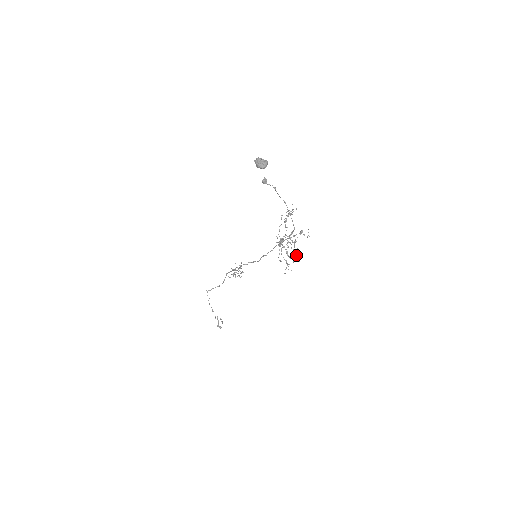
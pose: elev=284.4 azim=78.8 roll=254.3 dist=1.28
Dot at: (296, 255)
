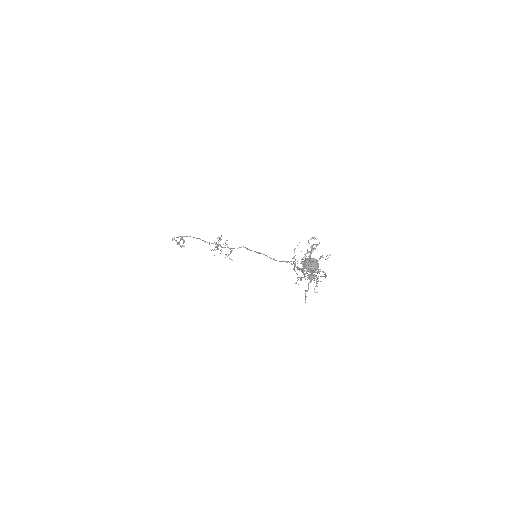
Dot at: occluded
